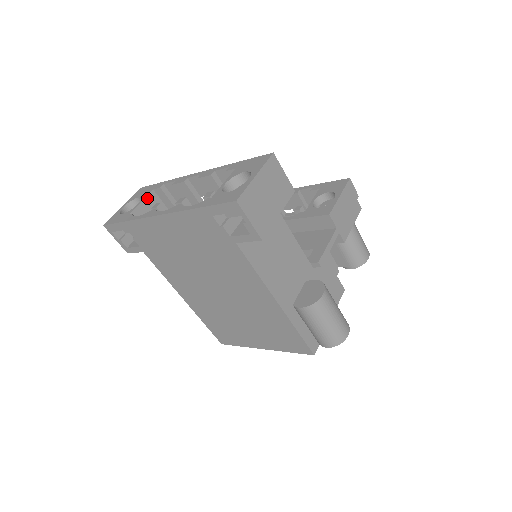
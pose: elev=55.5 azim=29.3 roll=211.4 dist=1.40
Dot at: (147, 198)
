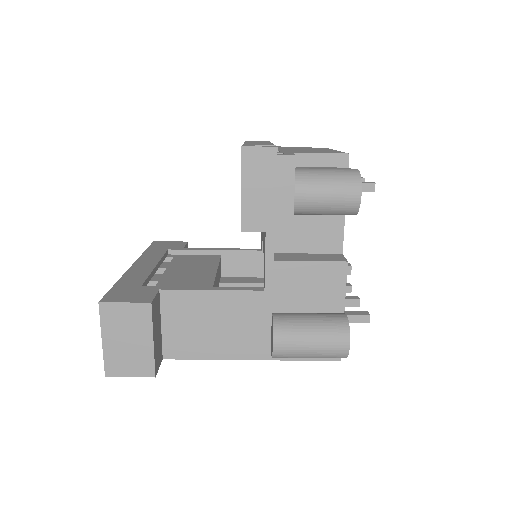
Dot at: occluded
